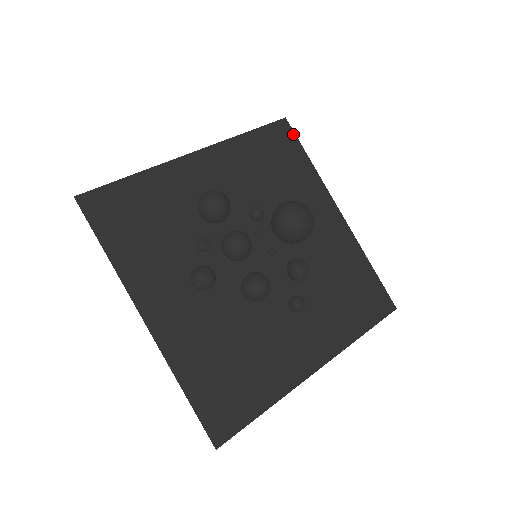
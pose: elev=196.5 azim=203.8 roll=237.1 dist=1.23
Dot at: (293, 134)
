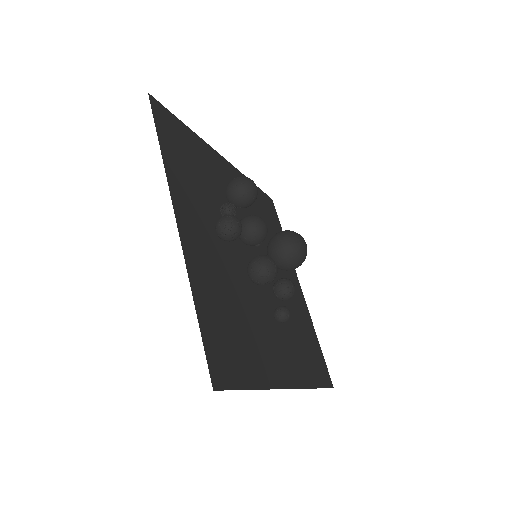
Dot at: (276, 212)
